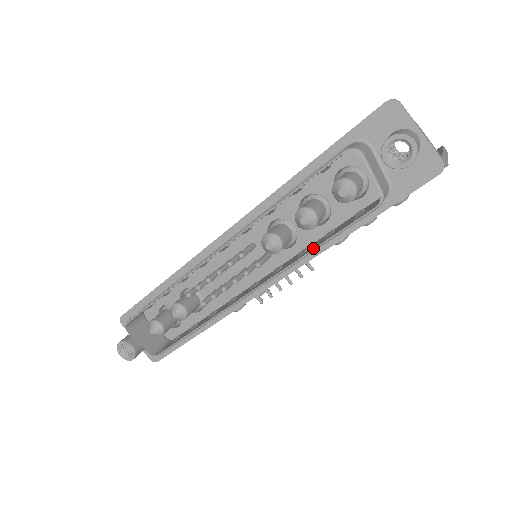
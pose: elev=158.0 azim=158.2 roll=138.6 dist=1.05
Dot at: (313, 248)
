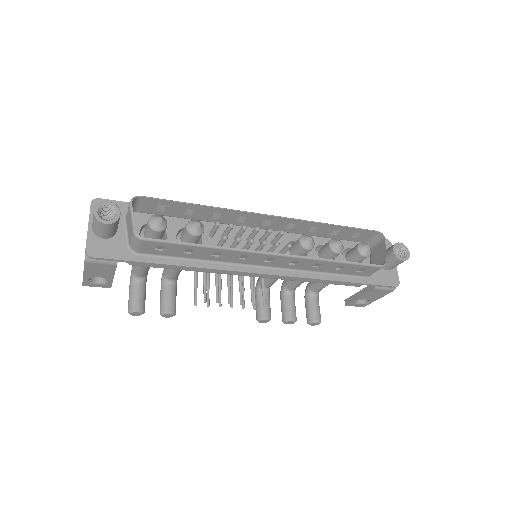
Dot at: (335, 260)
